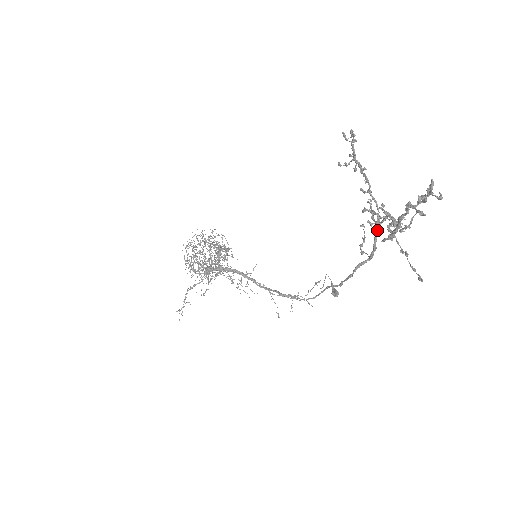
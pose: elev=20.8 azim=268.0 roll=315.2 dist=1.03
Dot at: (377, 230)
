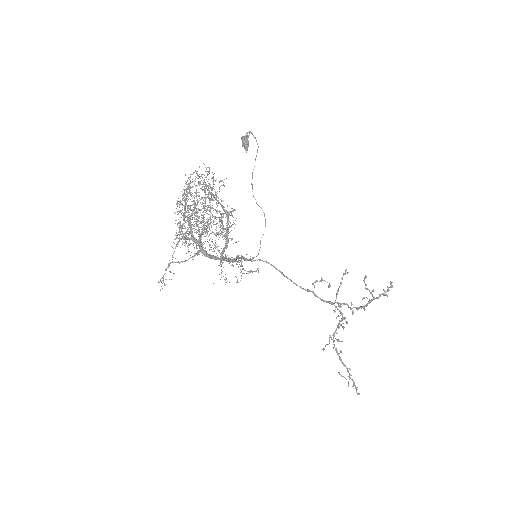
Dot at: occluded
